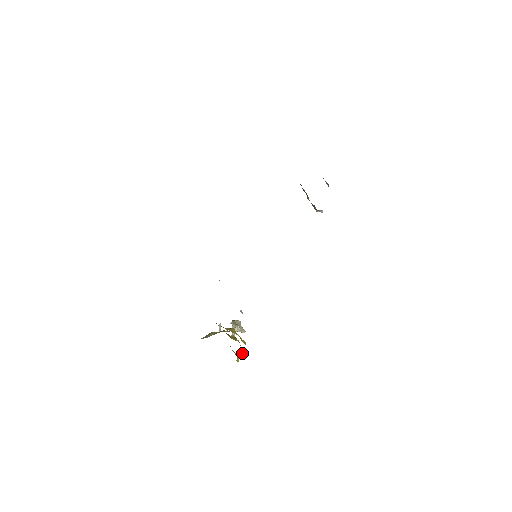
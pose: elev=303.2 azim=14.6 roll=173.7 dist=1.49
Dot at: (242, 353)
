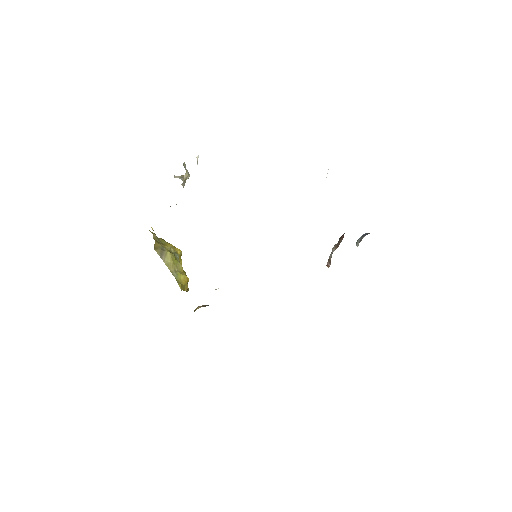
Dot at: occluded
